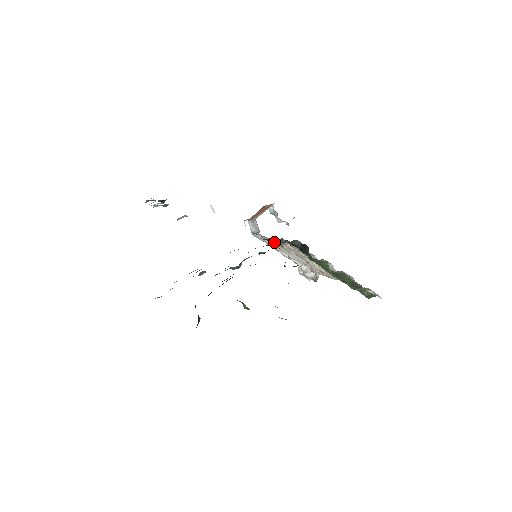
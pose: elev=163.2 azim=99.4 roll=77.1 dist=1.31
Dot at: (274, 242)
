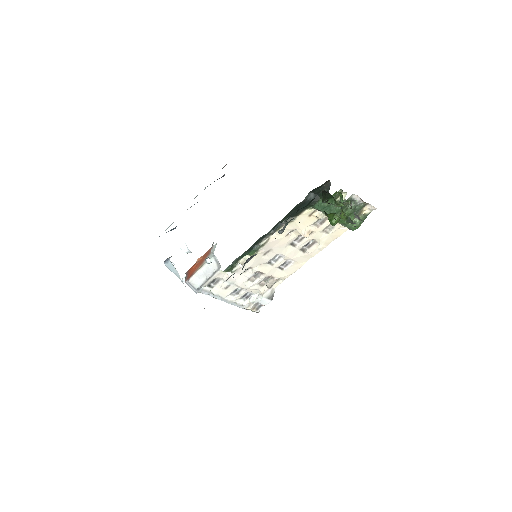
Dot at: (244, 260)
